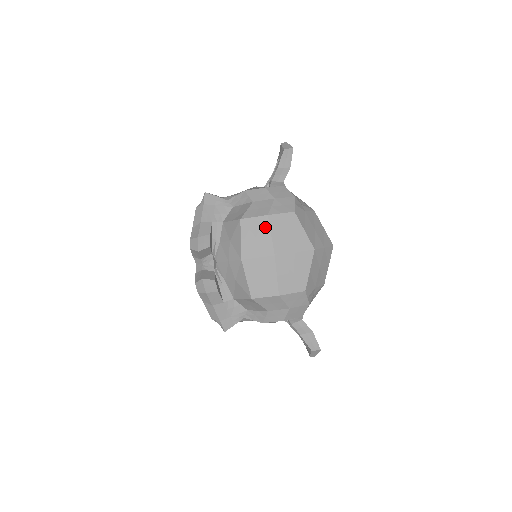
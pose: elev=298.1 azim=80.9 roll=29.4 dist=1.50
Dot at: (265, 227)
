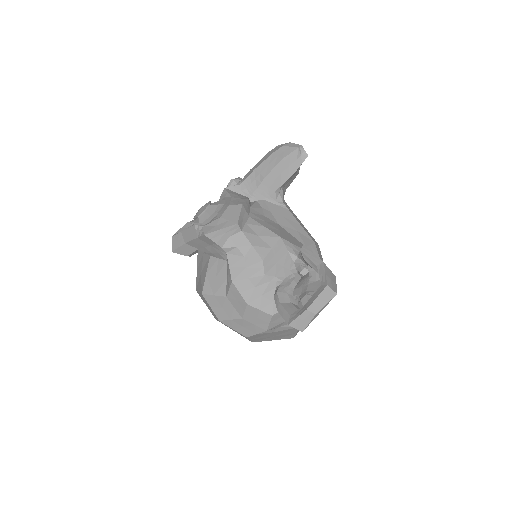
Dot at: (215, 316)
